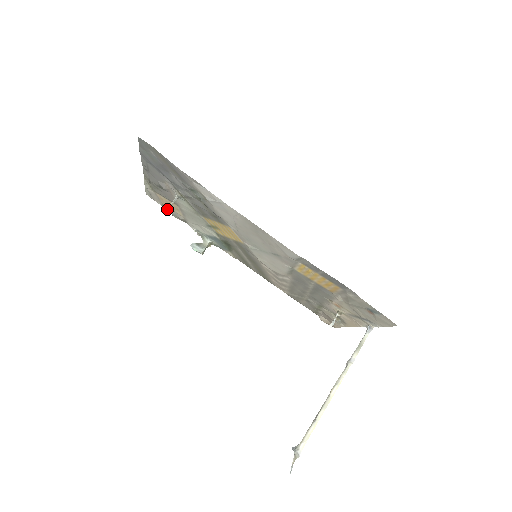
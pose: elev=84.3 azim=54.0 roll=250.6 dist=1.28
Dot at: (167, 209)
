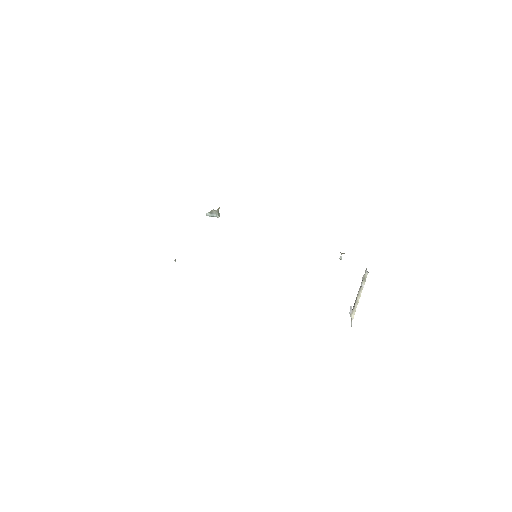
Dot at: occluded
